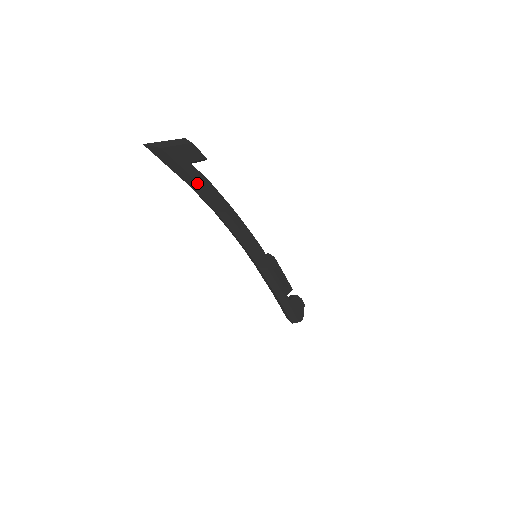
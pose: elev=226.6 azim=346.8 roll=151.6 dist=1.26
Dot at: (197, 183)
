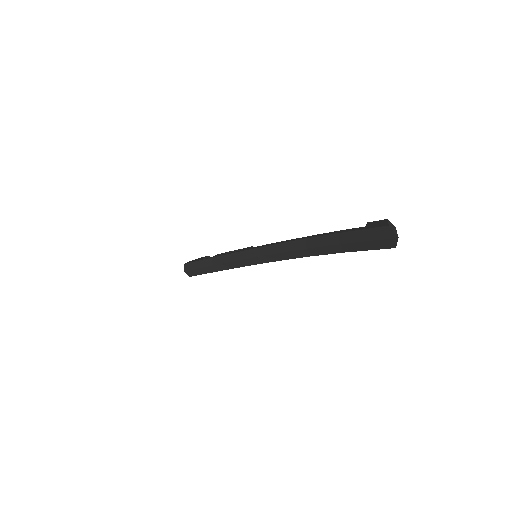
Dot at: (347, 251)
